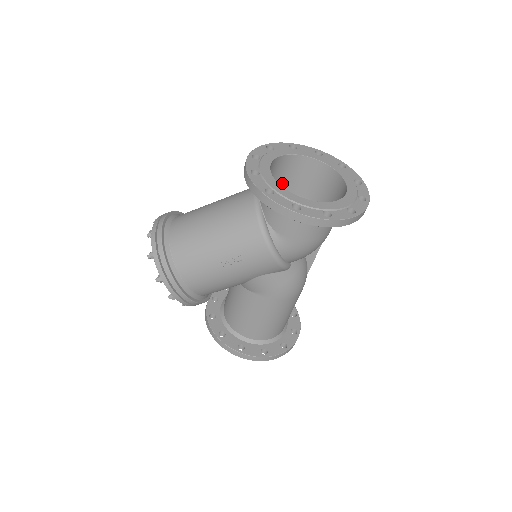
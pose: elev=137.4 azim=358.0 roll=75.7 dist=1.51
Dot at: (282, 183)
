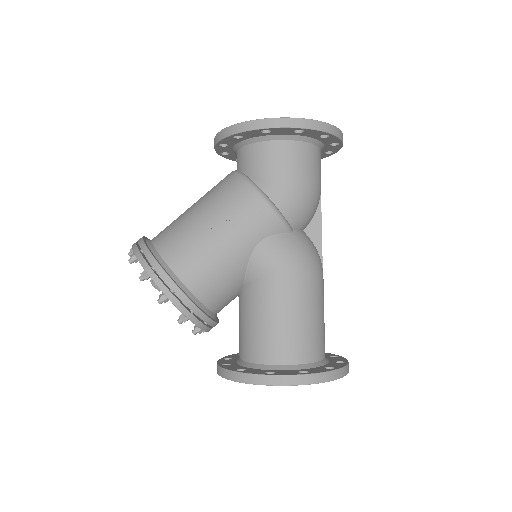
Dot at: occluded
